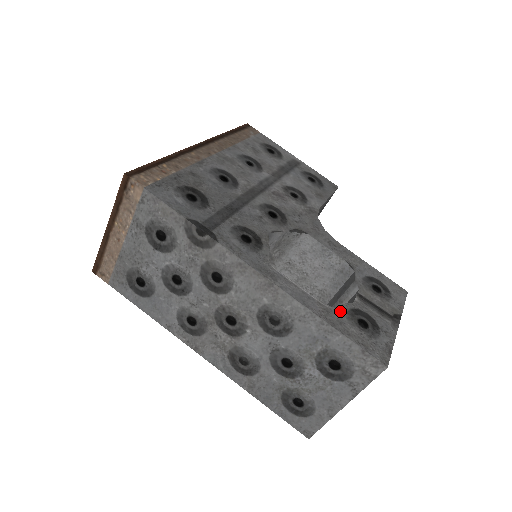
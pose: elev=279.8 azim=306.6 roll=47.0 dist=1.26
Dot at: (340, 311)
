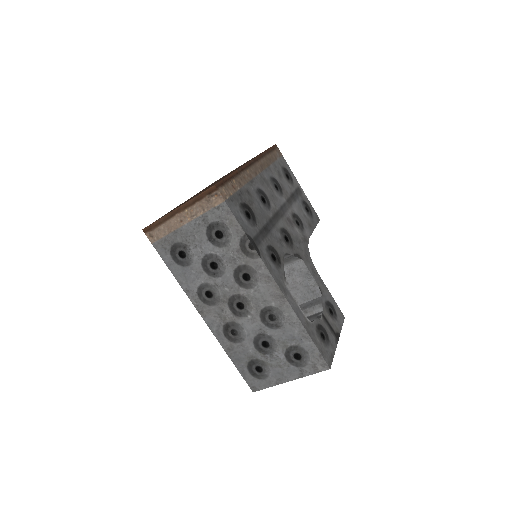
Dot at: (313, 325)
